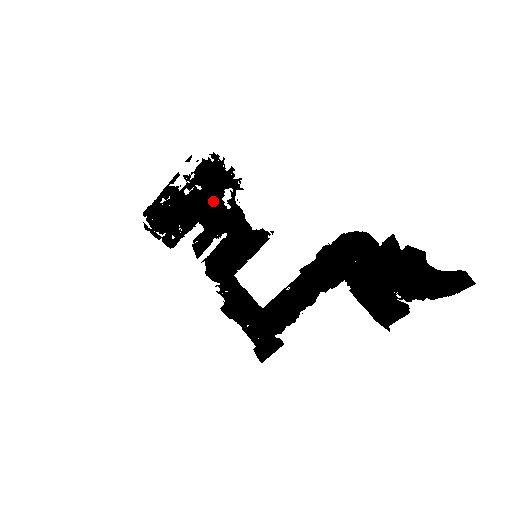
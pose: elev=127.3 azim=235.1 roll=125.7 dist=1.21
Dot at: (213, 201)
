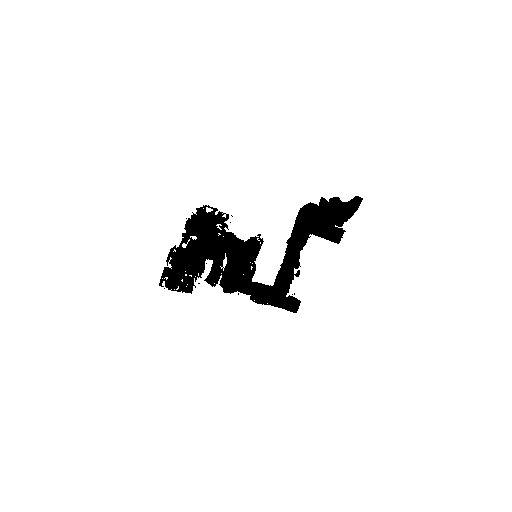
Dot at: (209, 240)
